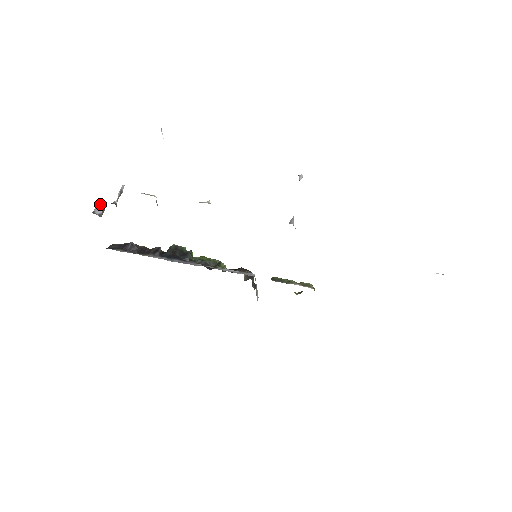
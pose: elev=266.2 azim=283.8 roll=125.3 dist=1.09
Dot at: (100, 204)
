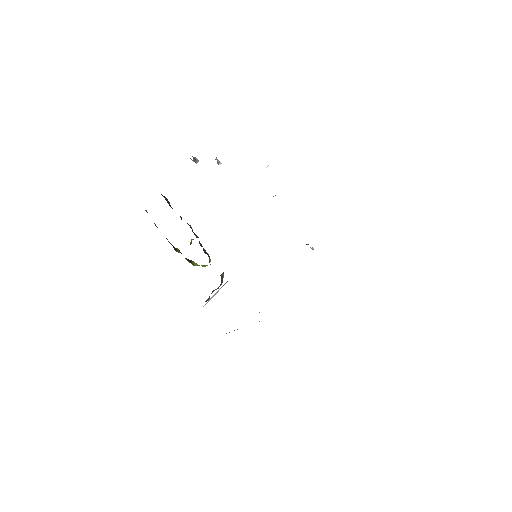
Dot at: (196, 158)
